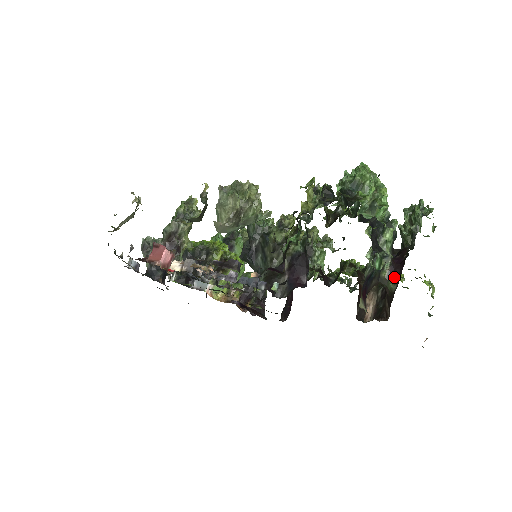
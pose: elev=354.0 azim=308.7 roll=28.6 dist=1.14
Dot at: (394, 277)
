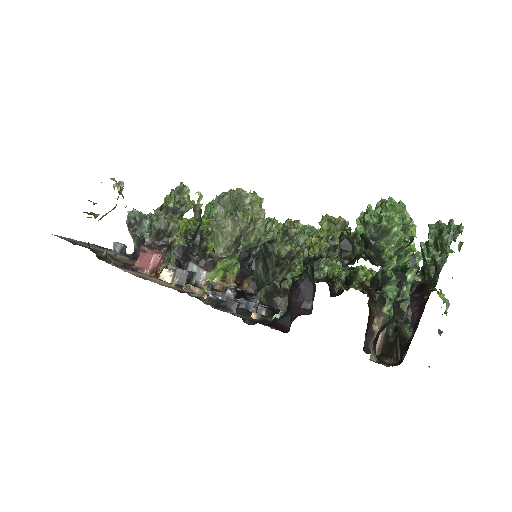
Dot at: (411, 322)
